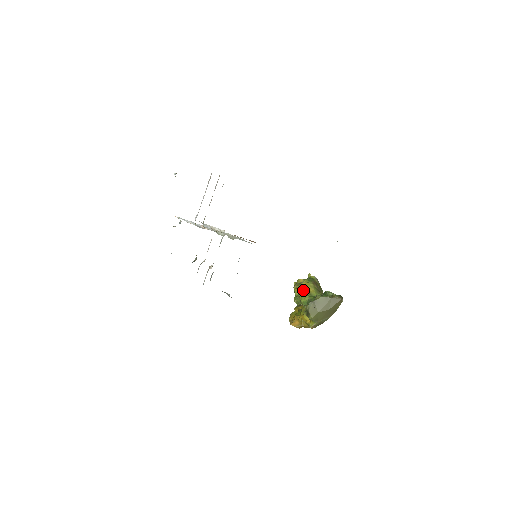
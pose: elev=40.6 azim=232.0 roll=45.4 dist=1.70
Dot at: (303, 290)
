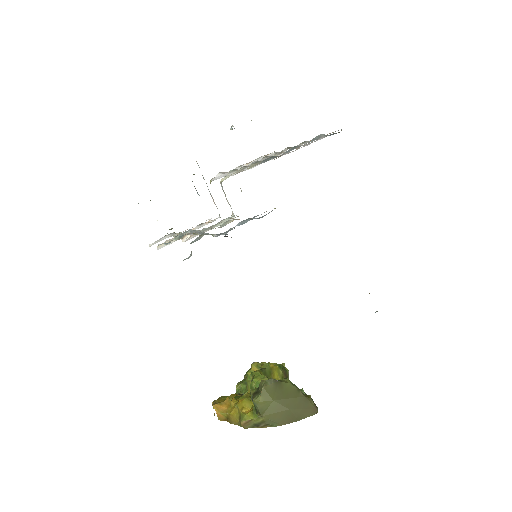
Dot at: (265, 370)
